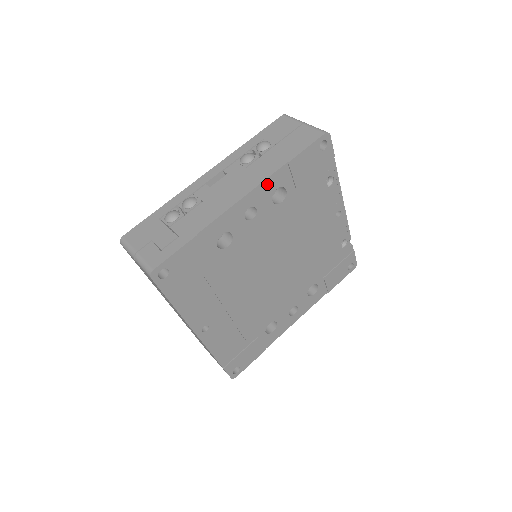
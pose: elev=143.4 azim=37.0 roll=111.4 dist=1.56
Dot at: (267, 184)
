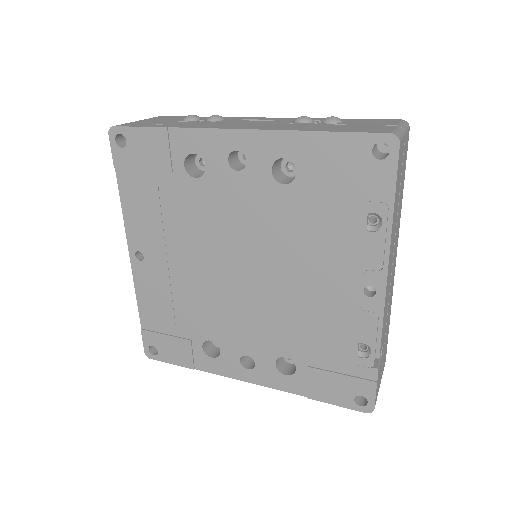
Dot at: (273, 139)
